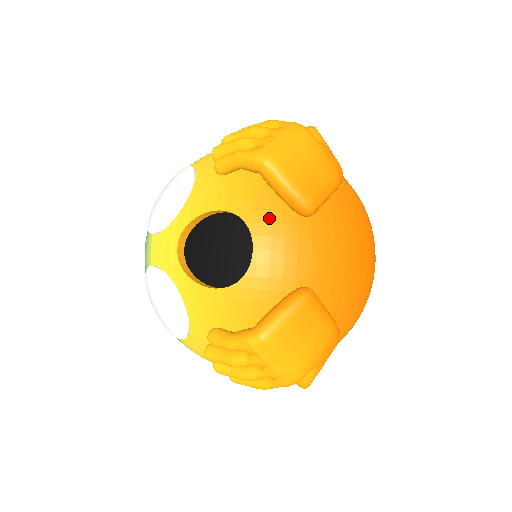
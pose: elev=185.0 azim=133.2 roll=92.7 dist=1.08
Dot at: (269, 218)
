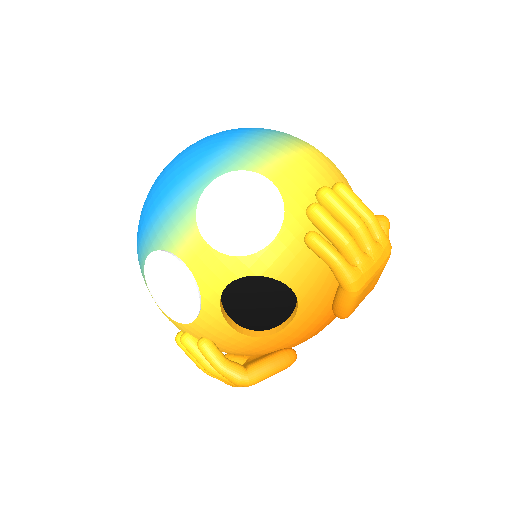
Dot at: (315, 309)
